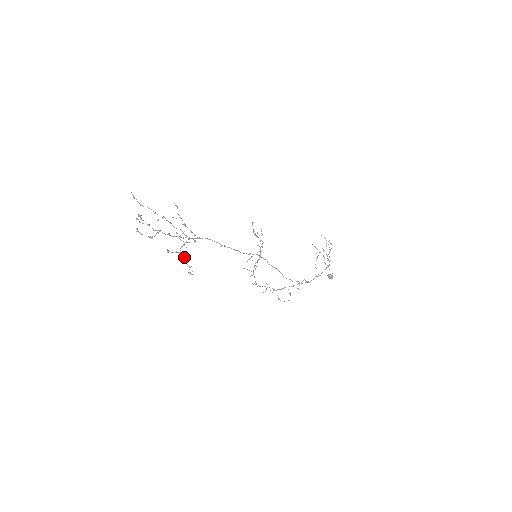
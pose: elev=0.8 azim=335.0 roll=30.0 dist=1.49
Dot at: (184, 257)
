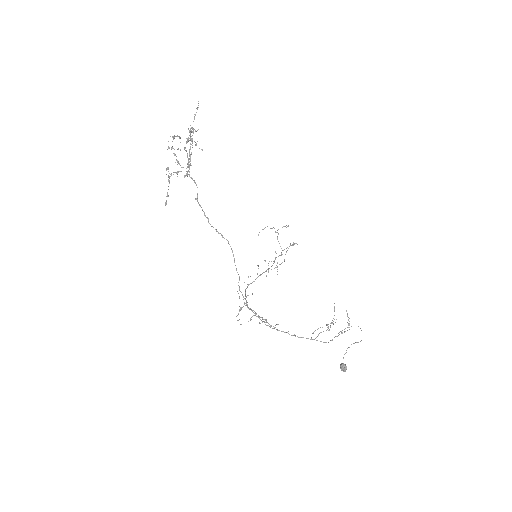
Dot at: (169, 183)
